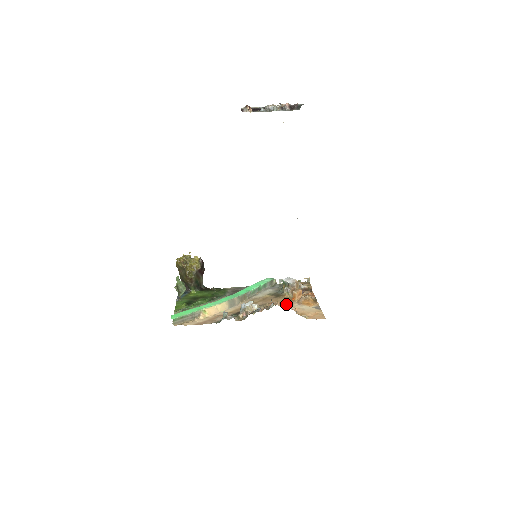
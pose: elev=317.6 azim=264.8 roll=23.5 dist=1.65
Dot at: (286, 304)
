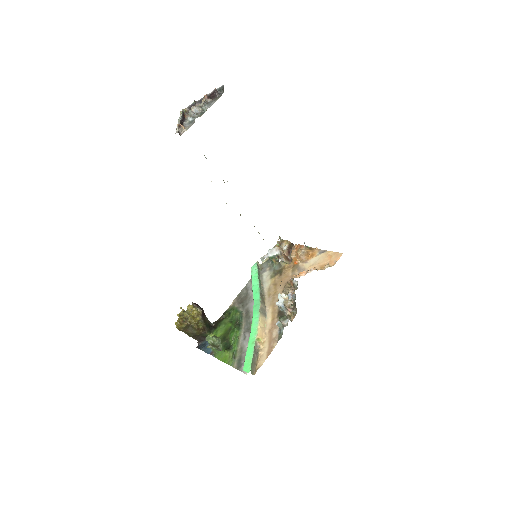
Dot at: (298, 272)
